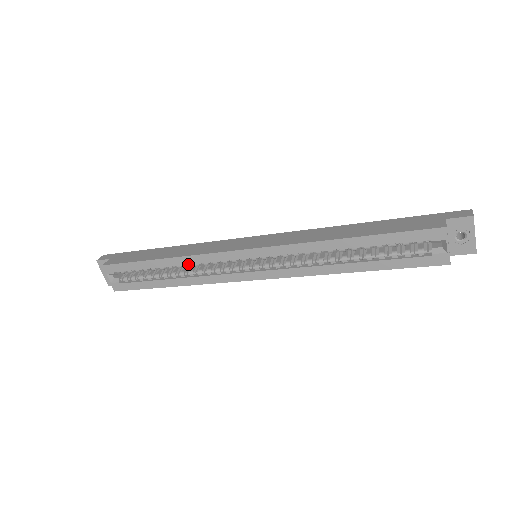
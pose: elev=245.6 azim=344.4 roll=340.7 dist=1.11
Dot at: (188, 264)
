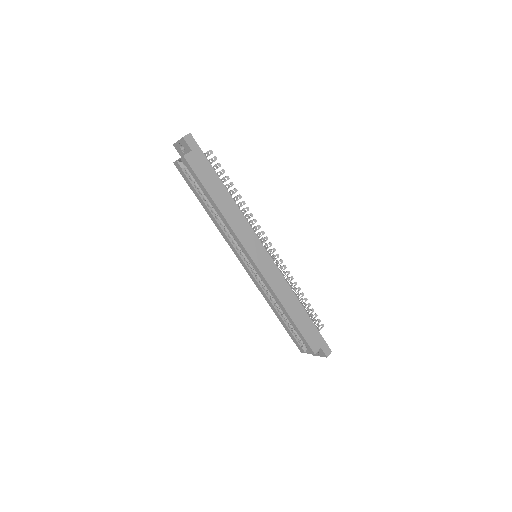
Dot at: (225, 225)
